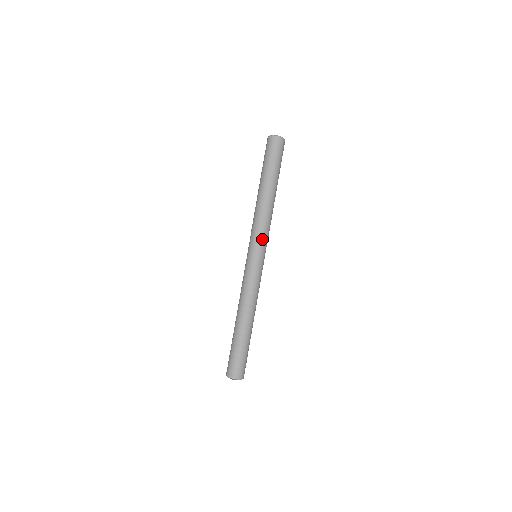
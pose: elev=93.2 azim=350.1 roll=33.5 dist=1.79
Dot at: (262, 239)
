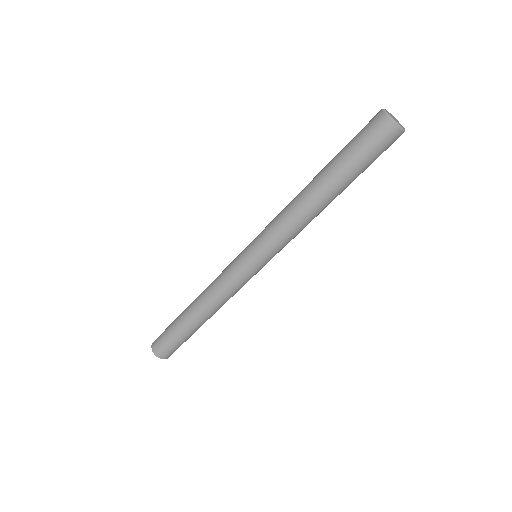
Dot at: (282, 248)
